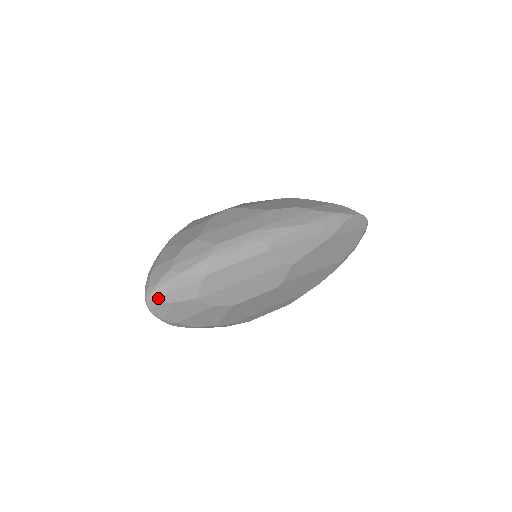
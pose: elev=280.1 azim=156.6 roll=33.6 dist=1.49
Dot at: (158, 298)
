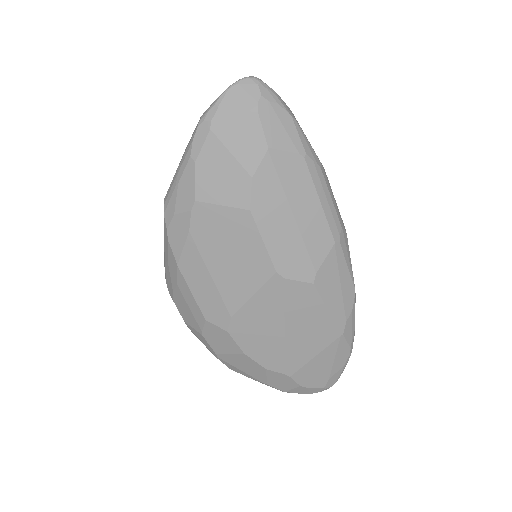
Dot at: (262, 91)
